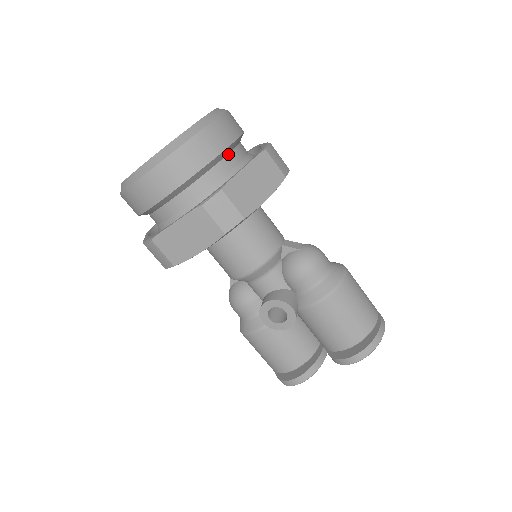
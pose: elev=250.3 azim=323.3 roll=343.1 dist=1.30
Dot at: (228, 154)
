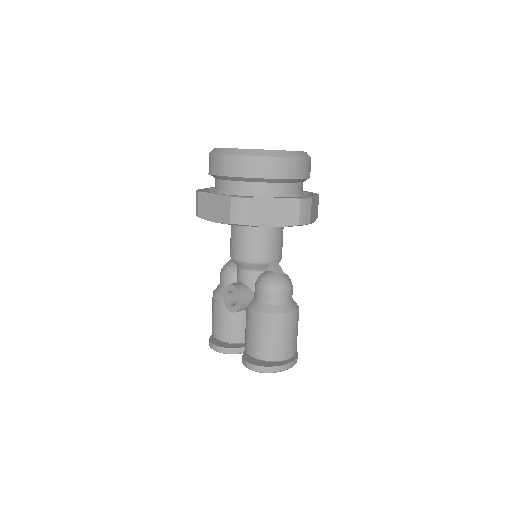
Dot at: (278, 183)
